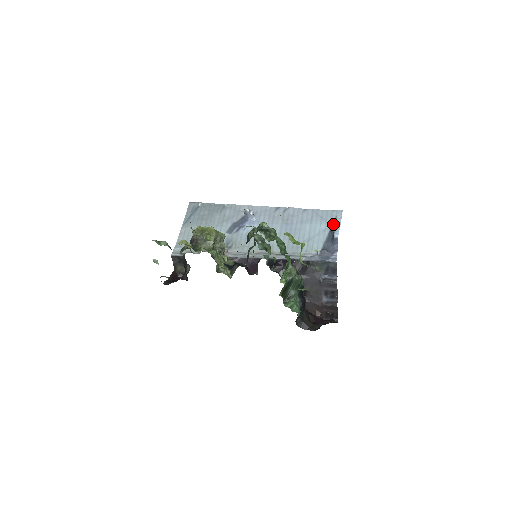
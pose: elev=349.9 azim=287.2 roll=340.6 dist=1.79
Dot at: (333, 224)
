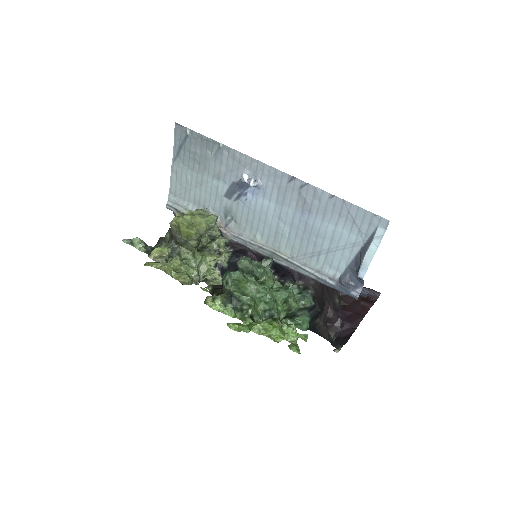
Dot at: (367, 242)
